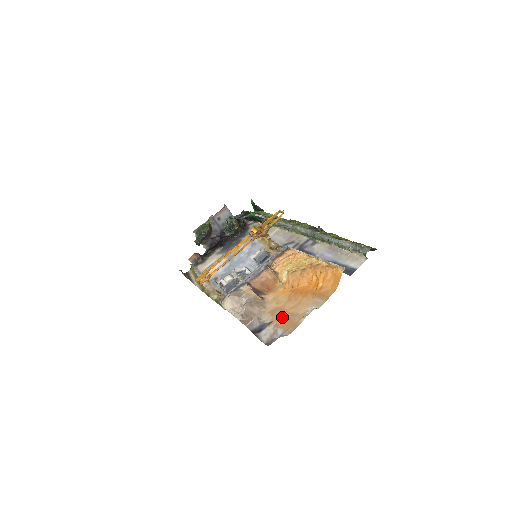
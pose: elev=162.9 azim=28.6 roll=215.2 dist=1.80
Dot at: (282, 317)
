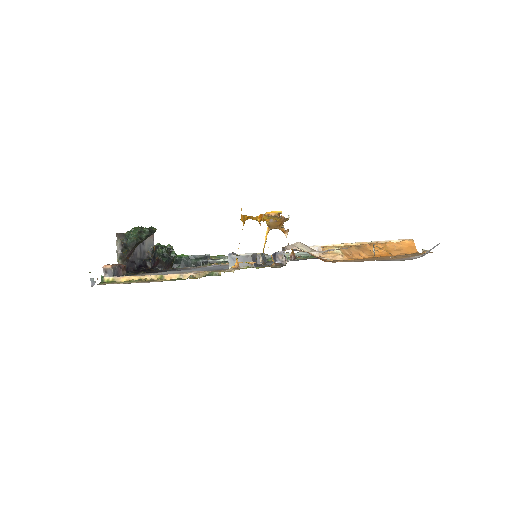
Dot at: (392, 257)
